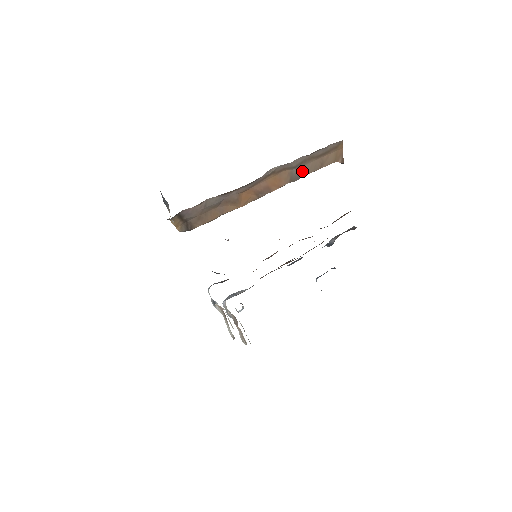
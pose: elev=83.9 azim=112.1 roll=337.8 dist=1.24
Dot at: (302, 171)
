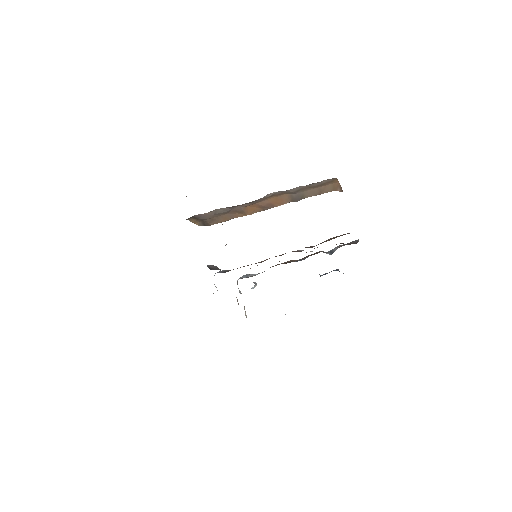
Dot at: (302, 195)
